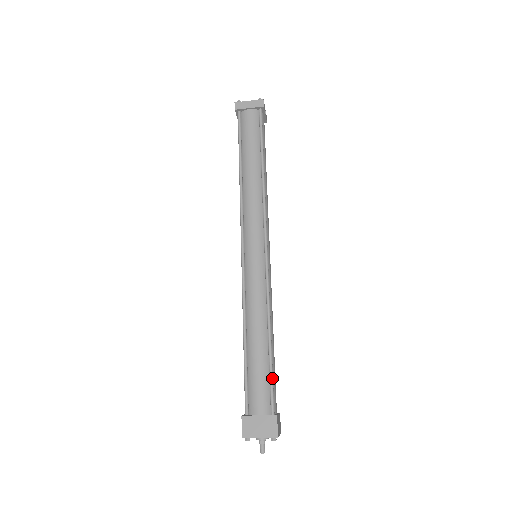
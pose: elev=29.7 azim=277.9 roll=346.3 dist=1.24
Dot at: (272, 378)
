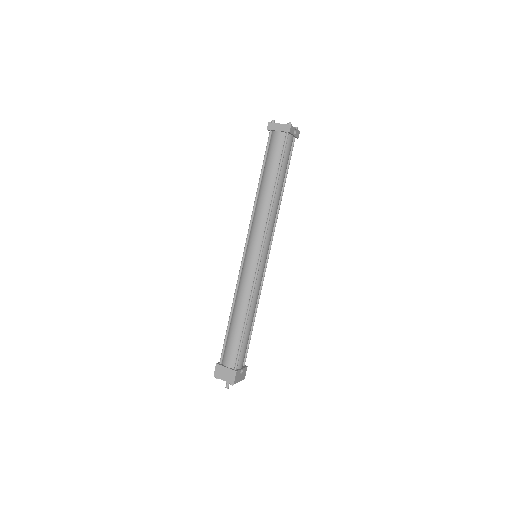
Dot at: (240, 347)
